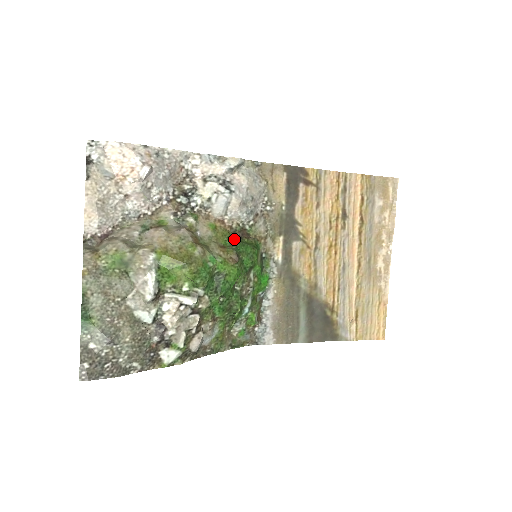
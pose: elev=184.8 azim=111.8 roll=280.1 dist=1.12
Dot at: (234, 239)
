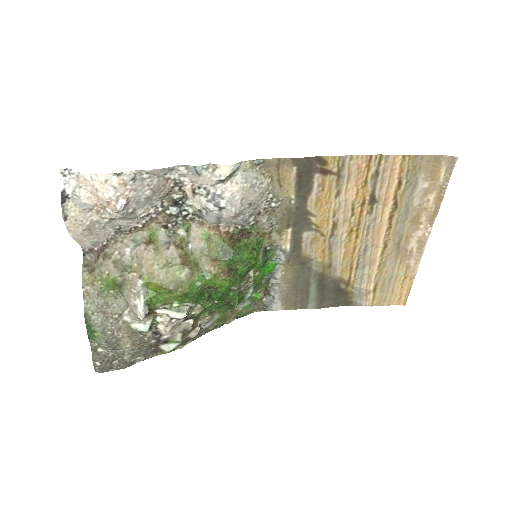
Dot at: (229, 248)
